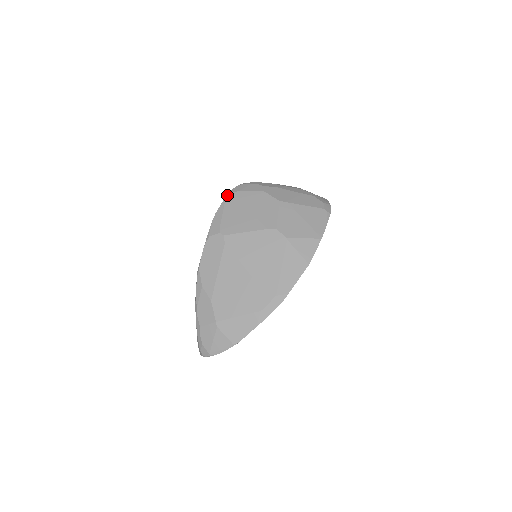
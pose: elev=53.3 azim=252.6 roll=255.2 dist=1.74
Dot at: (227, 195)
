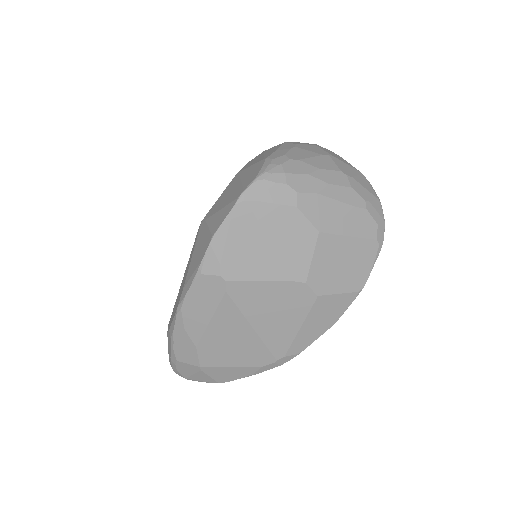
Dot at: (236, 205)
